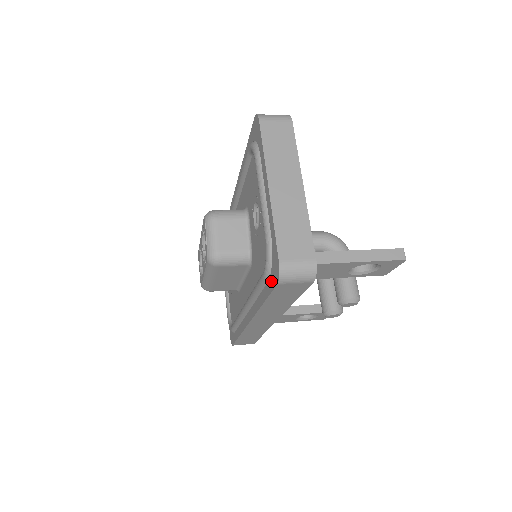
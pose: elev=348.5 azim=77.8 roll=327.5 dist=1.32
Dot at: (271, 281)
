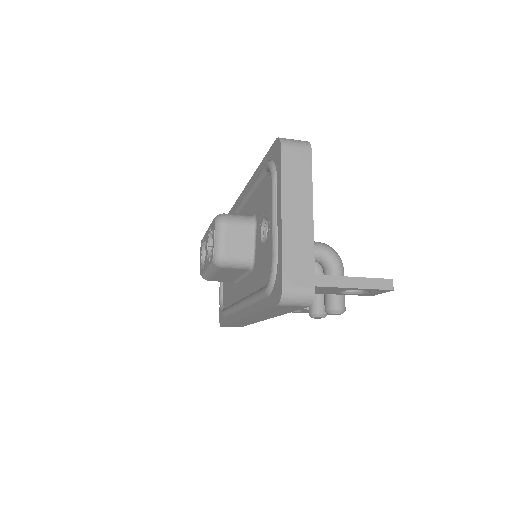
Dot at: (271, 299)
